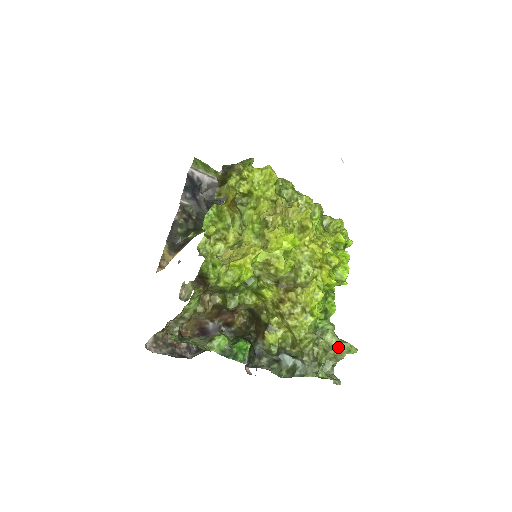
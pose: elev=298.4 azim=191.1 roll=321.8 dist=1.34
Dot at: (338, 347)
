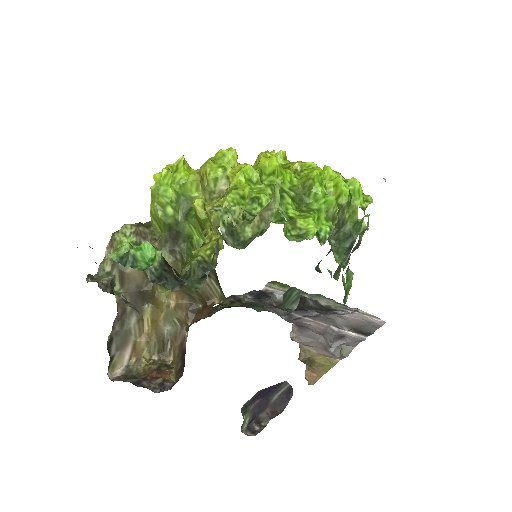
Dot at: (267, 206)
